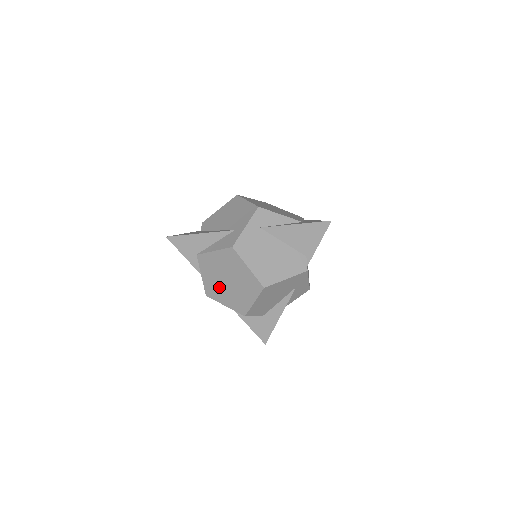
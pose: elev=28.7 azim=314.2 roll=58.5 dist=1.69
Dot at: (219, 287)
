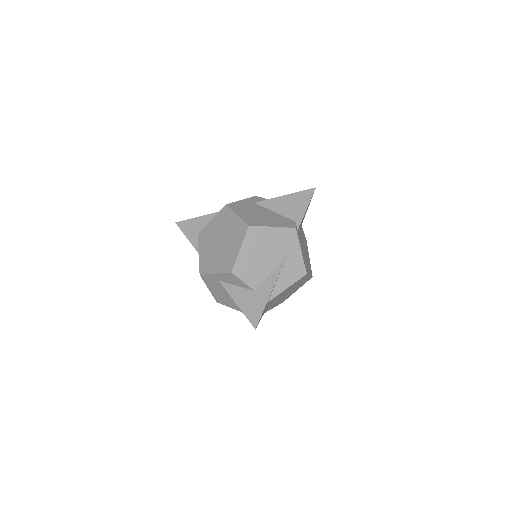
Dot at: (212, 255)
